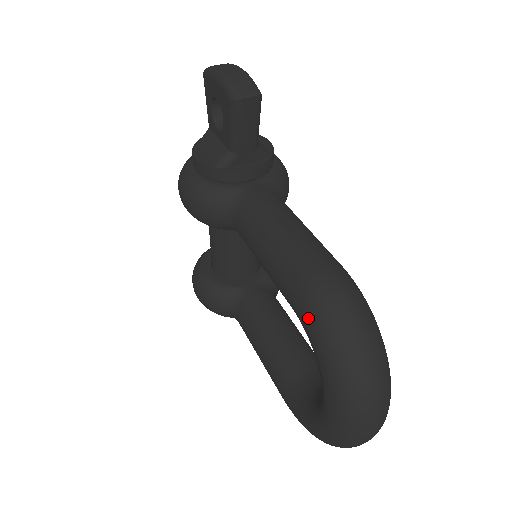
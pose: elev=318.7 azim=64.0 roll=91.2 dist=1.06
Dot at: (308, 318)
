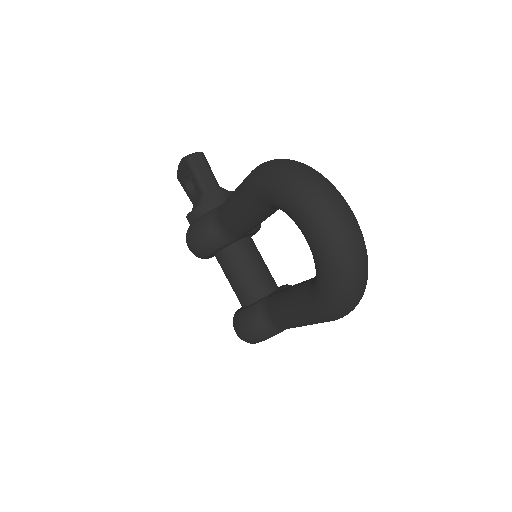
Dot at: (257, 185)
